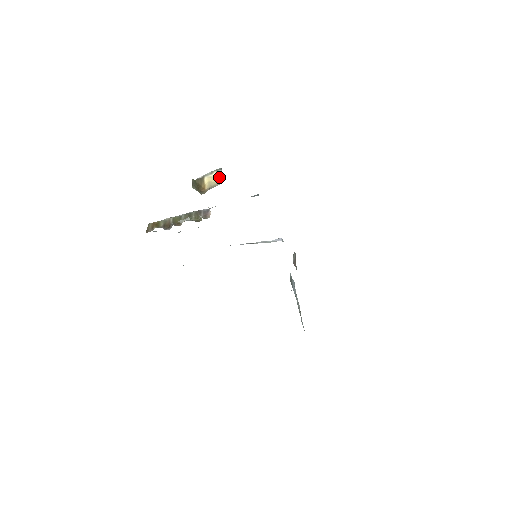
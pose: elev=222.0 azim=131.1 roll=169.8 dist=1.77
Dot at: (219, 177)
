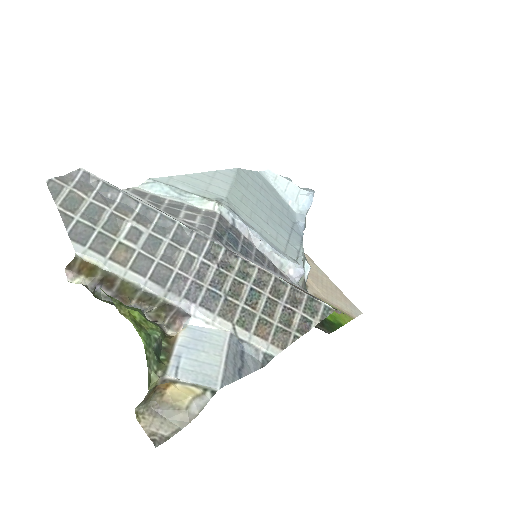
Dot at: (199, 399)
